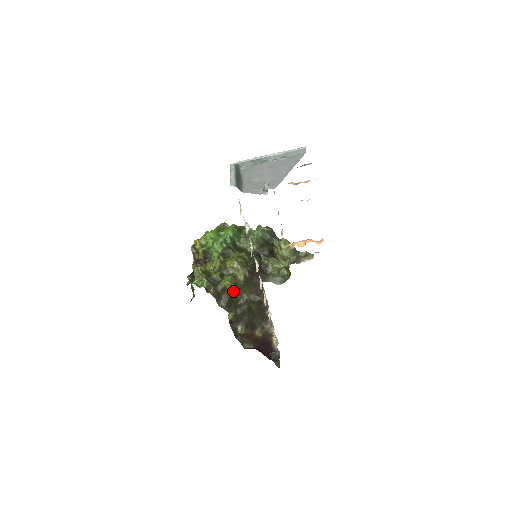
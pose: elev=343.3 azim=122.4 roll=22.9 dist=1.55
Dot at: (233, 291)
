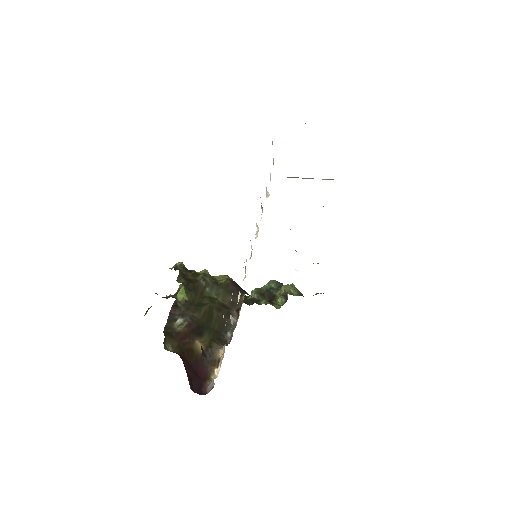
Dot at: (205, 280)
